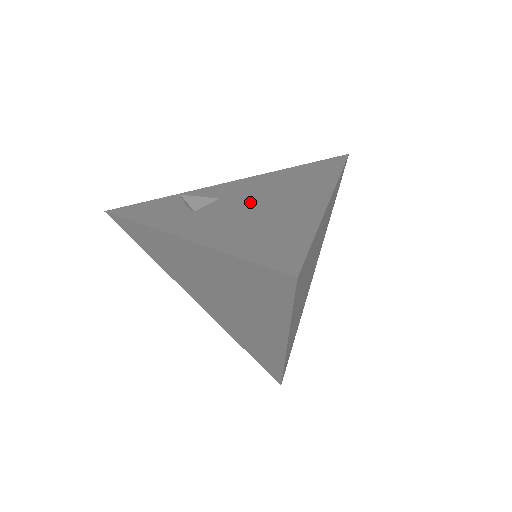
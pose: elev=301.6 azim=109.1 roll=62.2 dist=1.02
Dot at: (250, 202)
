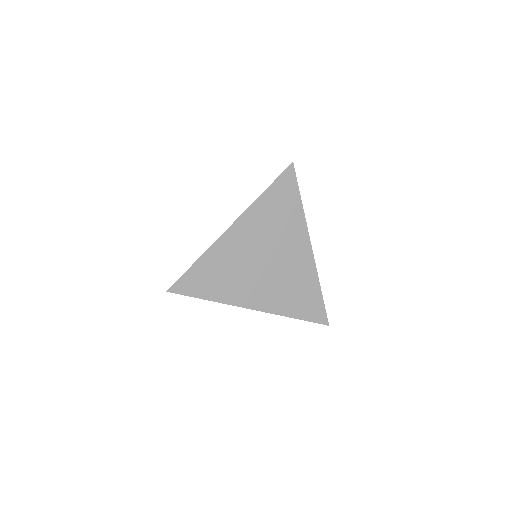
Dot at: occluded
